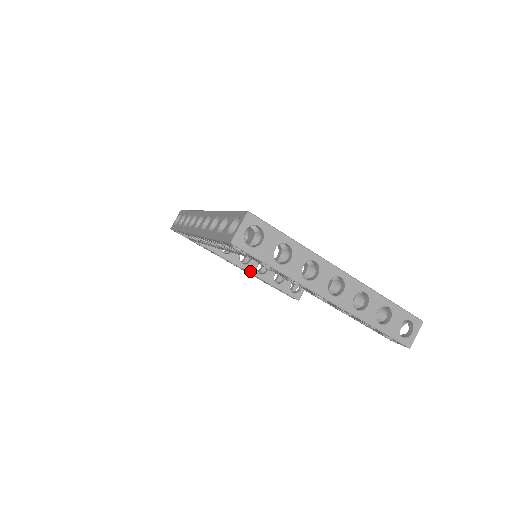
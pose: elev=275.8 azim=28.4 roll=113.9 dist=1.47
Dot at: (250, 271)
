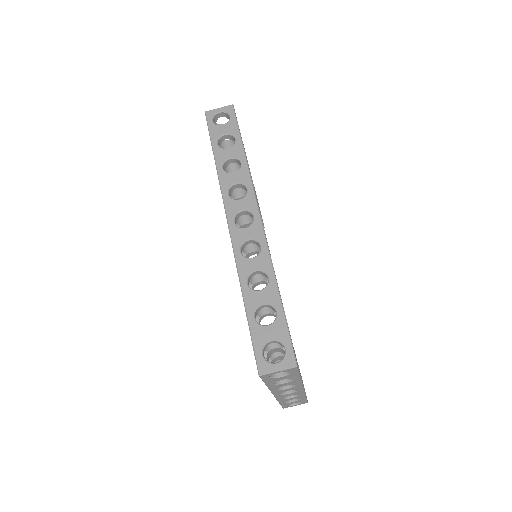
Dot at: occluded
